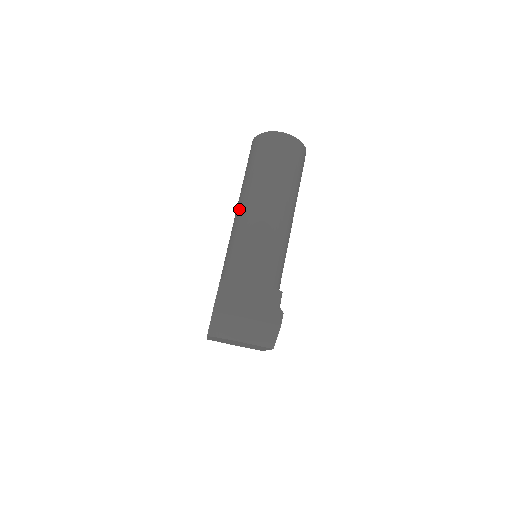
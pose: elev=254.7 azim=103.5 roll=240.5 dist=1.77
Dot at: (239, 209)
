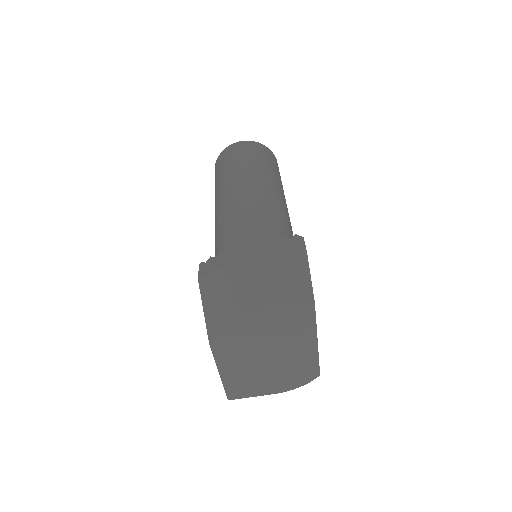
Dot at: (215, 215)
